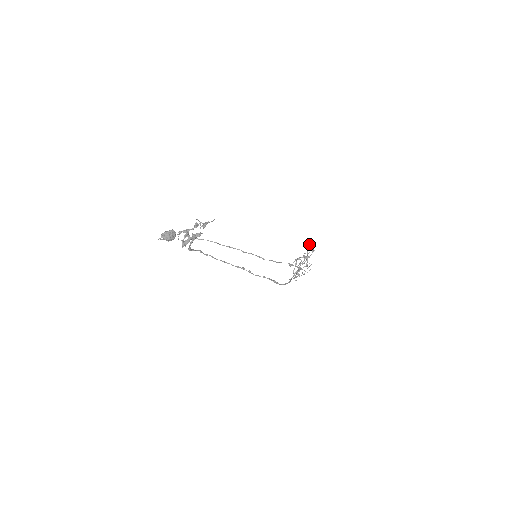
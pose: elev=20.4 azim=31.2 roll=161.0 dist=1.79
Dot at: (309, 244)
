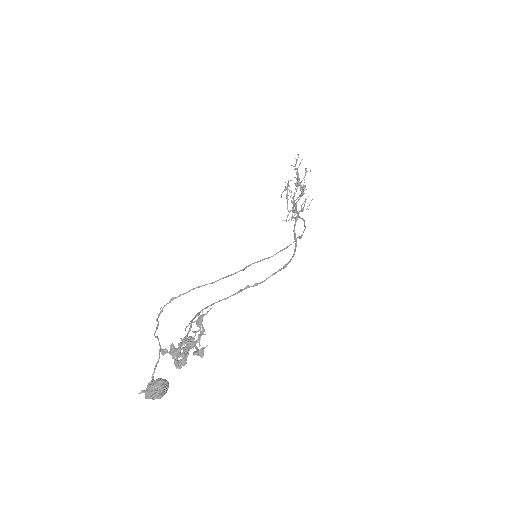
Dot at: occluded
